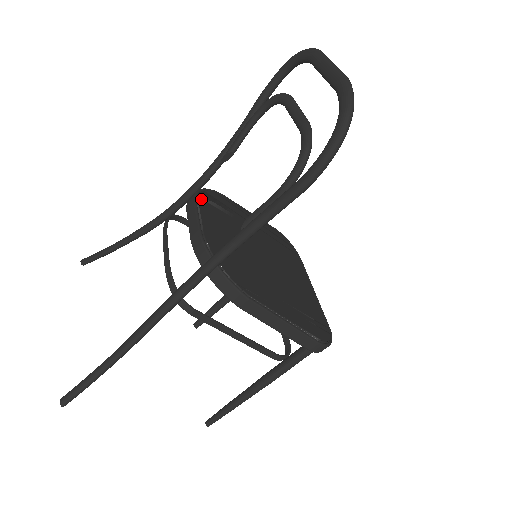
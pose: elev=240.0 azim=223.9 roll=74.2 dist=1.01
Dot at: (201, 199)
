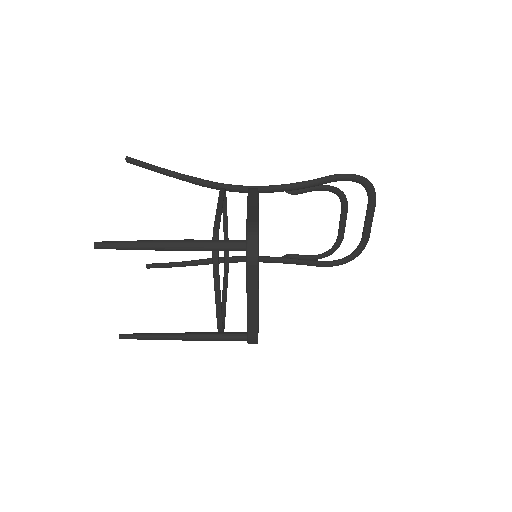
Dot at: occluded
